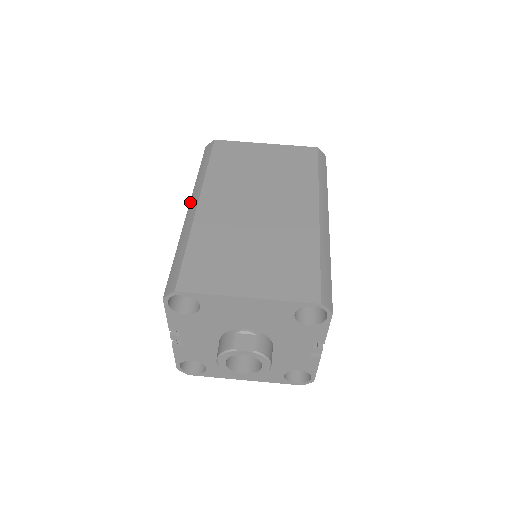
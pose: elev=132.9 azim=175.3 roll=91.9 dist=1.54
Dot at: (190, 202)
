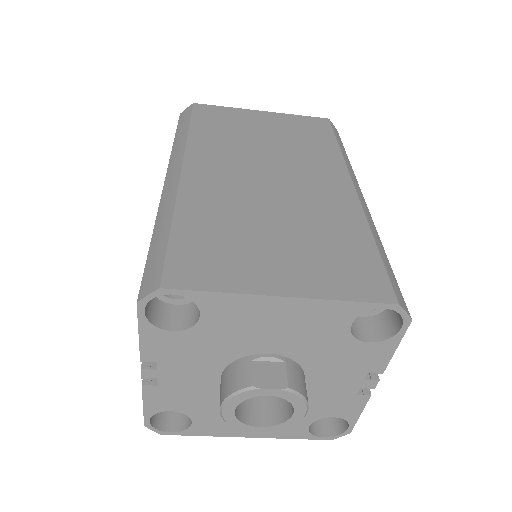
Dot at: (167, 172)
